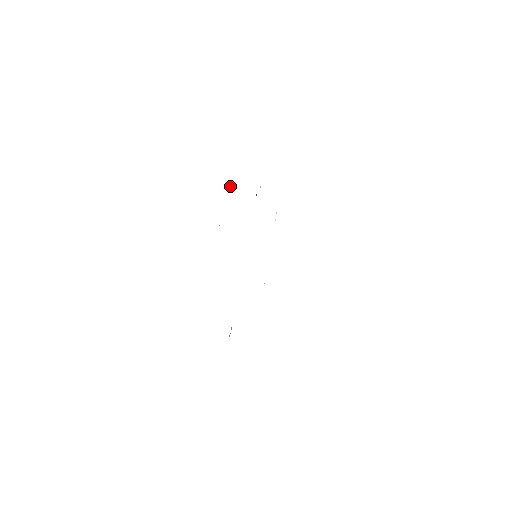
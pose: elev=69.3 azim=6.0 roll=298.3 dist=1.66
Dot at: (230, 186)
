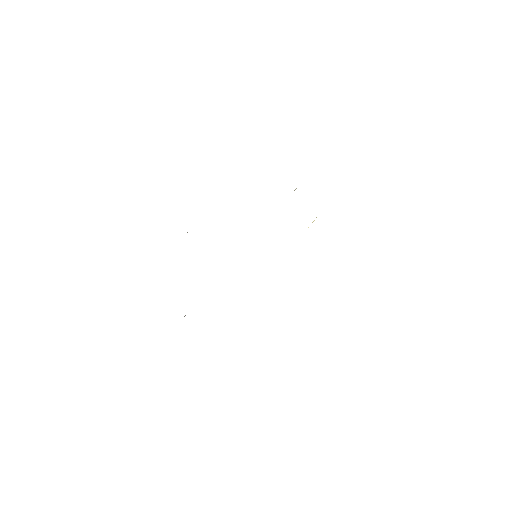
Dot at: occluded
